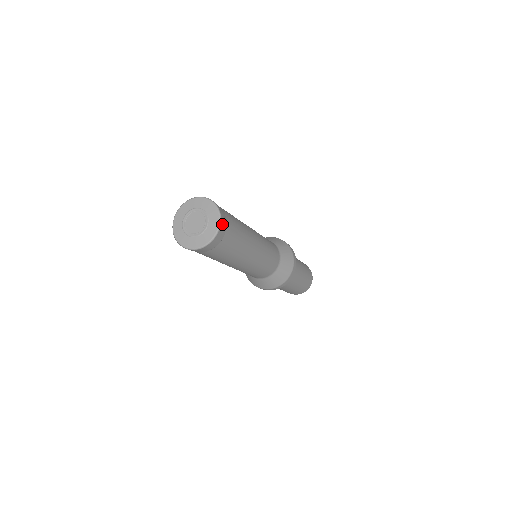
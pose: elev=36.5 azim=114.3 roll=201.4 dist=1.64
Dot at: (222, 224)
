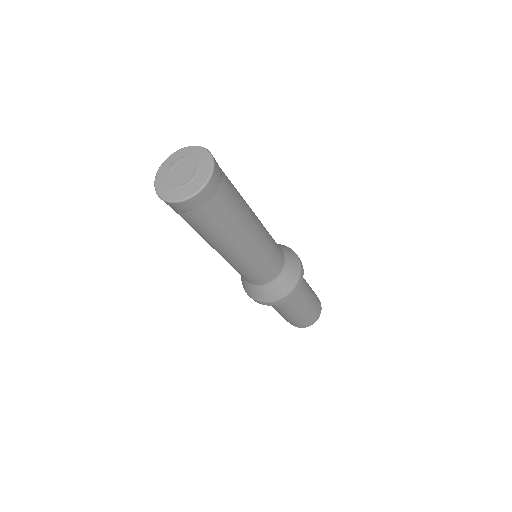
Dot at: (214, 177)
